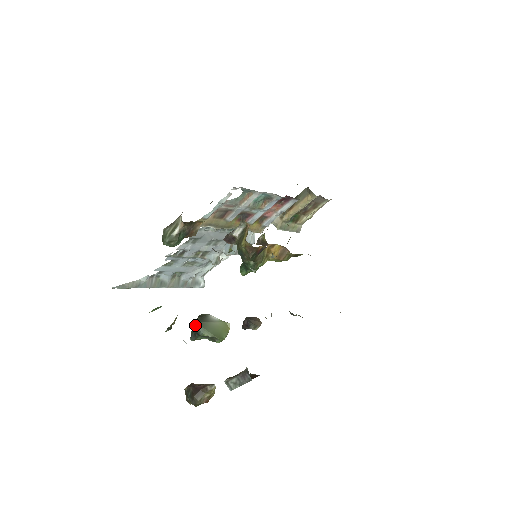
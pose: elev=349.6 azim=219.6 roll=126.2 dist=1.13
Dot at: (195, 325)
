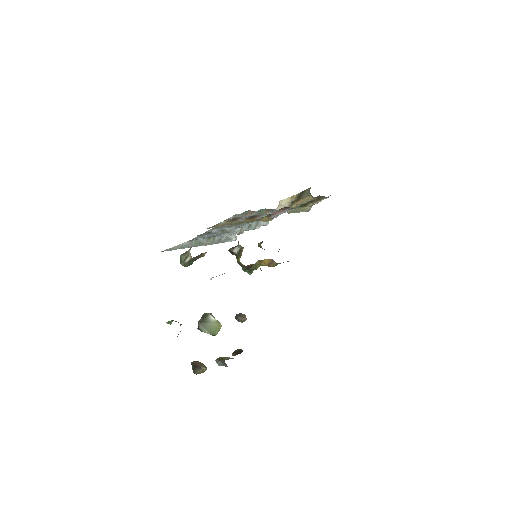
Dot at: (198, 325)
